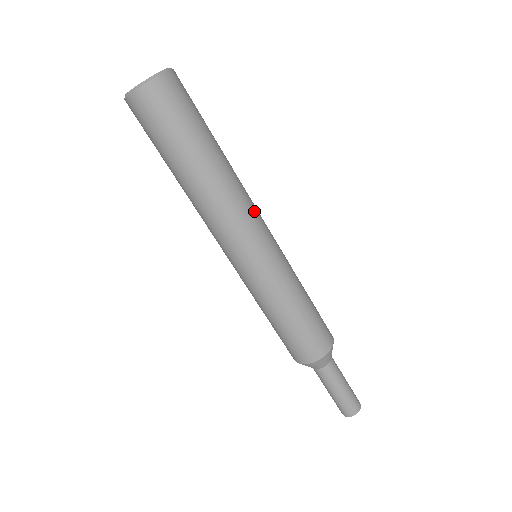
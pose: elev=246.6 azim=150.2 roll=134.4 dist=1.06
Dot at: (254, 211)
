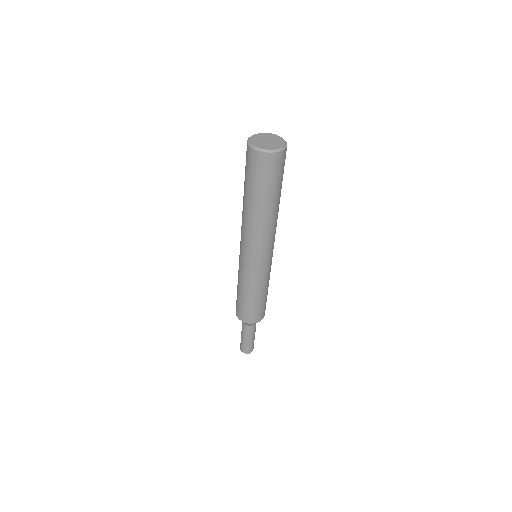
Dot at: occluded
